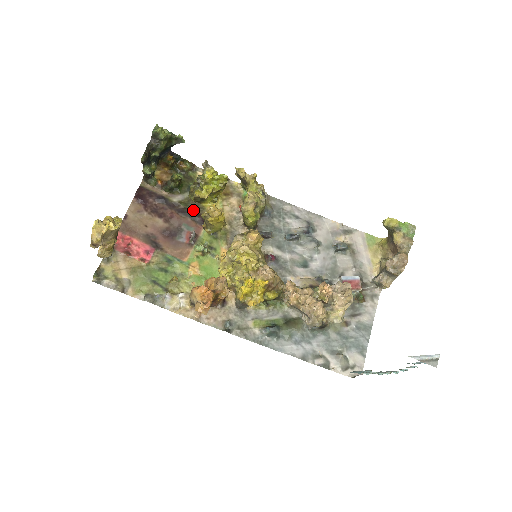
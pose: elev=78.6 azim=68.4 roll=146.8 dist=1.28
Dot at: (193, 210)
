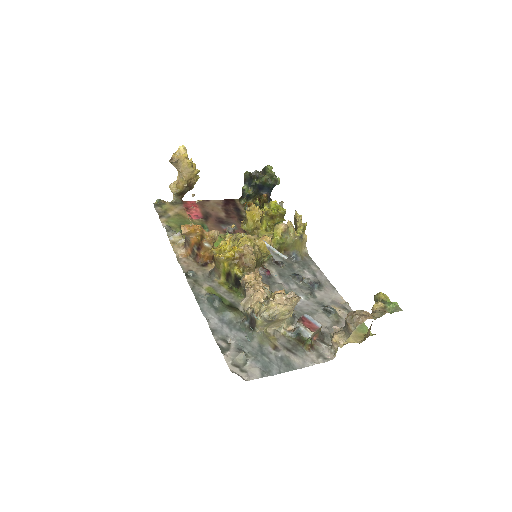
Dot at: occluded
